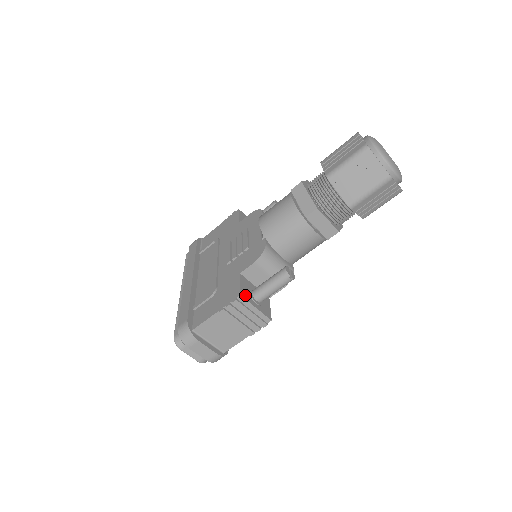
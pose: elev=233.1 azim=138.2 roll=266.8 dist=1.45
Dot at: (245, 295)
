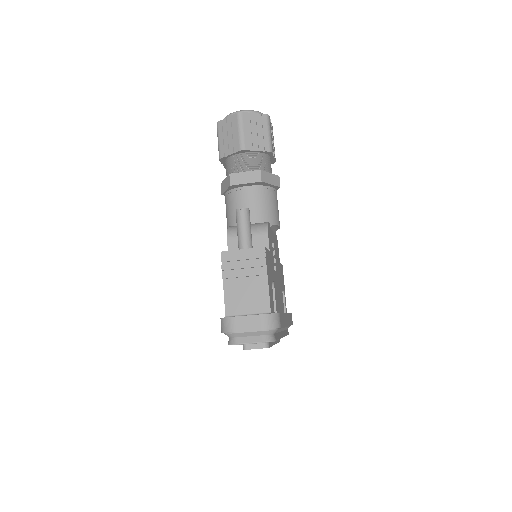
Dot at: (229, 252)
